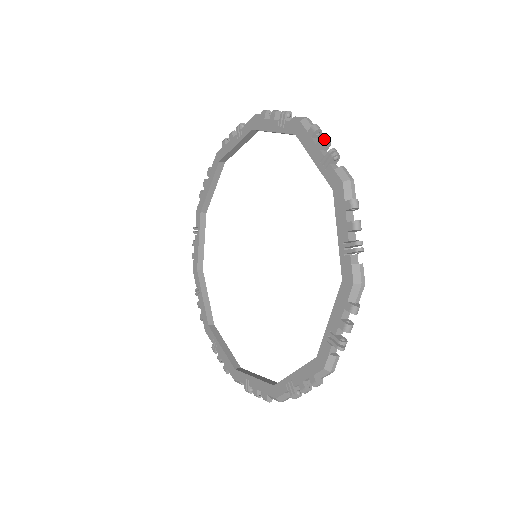
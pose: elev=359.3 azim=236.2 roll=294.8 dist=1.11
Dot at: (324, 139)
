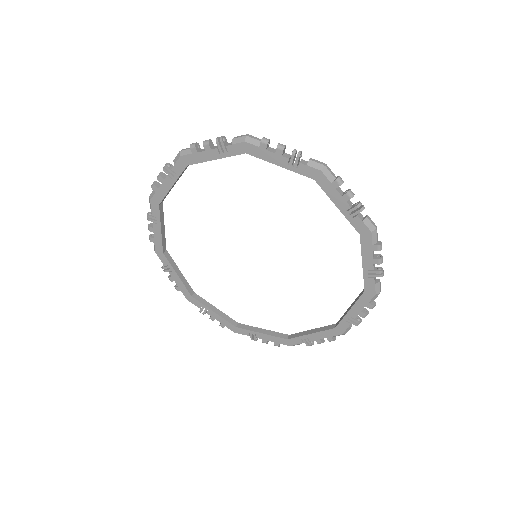
Dot at: (382, 261)
